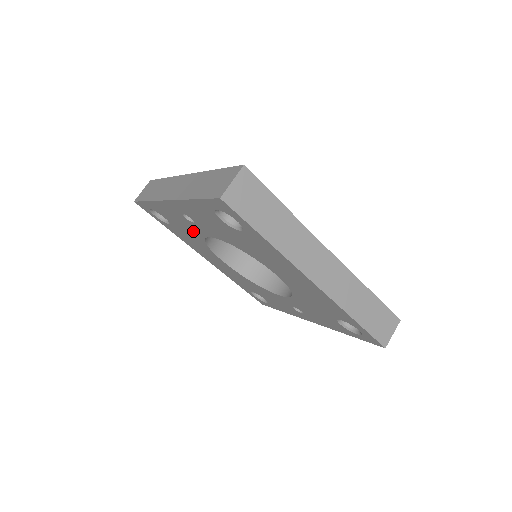
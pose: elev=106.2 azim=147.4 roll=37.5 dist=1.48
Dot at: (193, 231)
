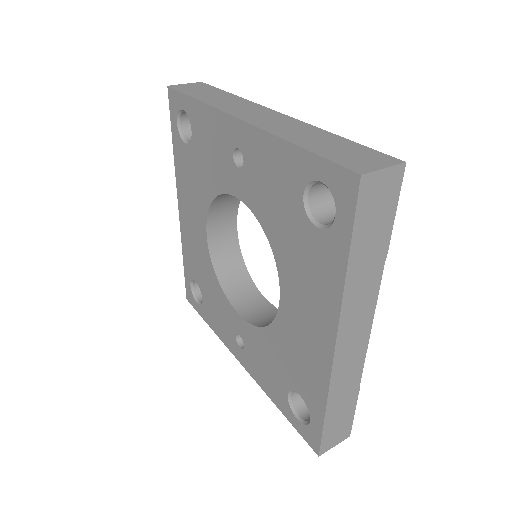
Dot at: (217, 174)
